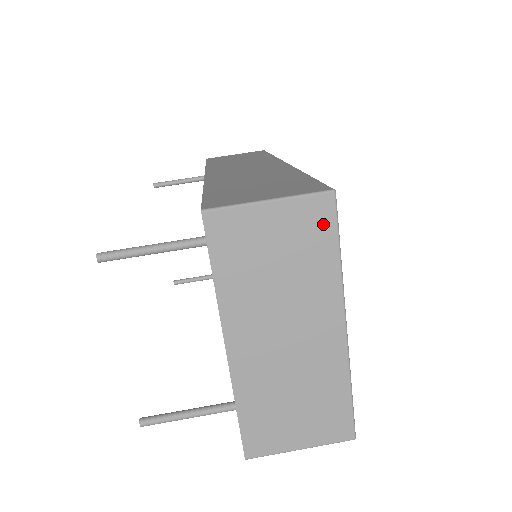
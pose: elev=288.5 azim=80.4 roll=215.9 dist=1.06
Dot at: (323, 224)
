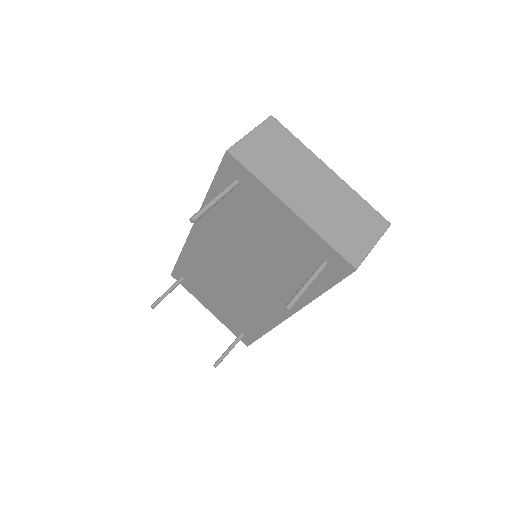
Dot at: (280, 130)
